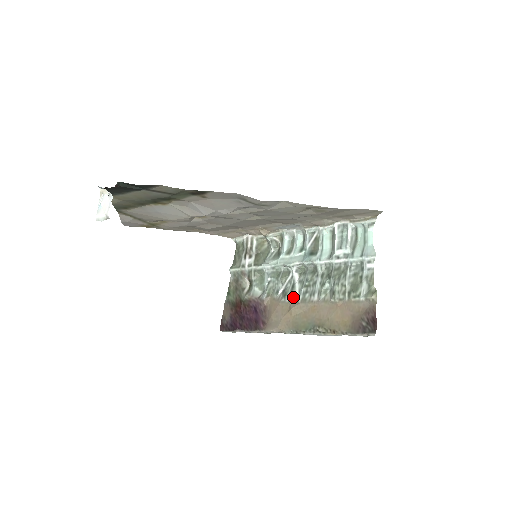
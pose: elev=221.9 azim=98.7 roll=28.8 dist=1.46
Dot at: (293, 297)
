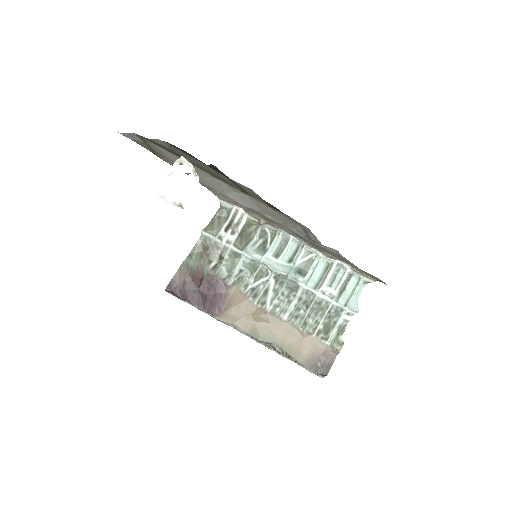
Dot at: (263, 304)
